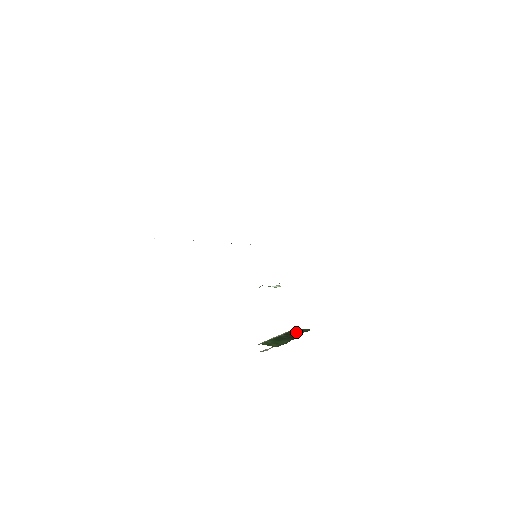
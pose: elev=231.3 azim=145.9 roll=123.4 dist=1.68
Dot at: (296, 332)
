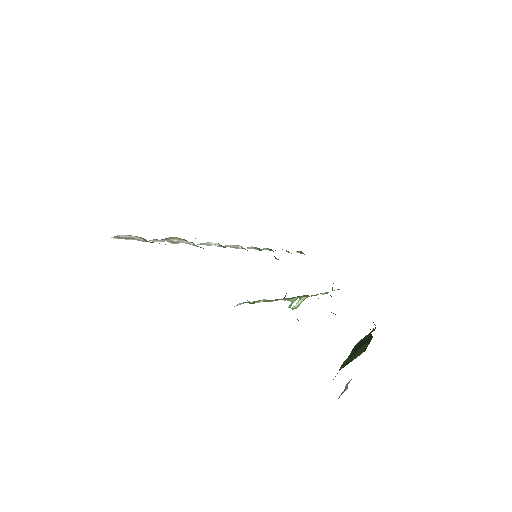
Dot at: (363, 339)
